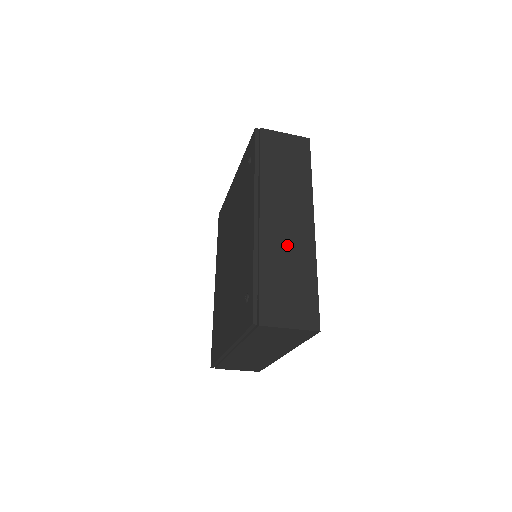
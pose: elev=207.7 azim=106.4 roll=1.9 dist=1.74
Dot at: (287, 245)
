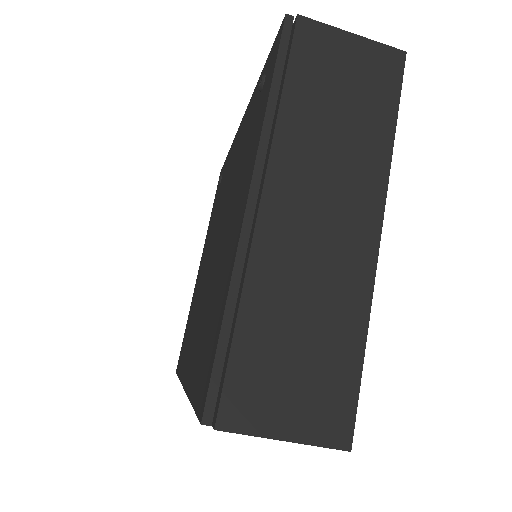
Dot at: occluded
